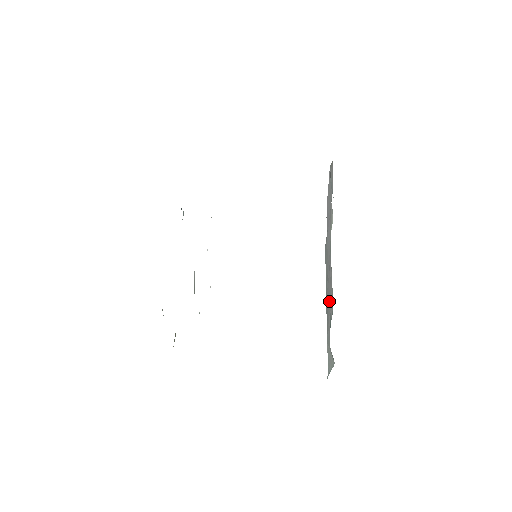
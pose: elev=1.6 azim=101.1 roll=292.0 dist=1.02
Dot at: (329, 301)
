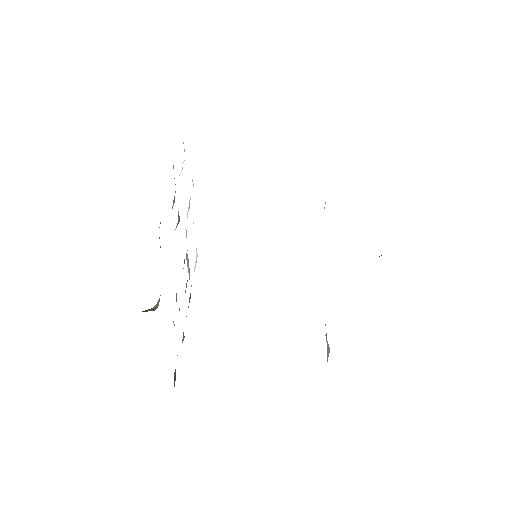
Dot at: occluded
